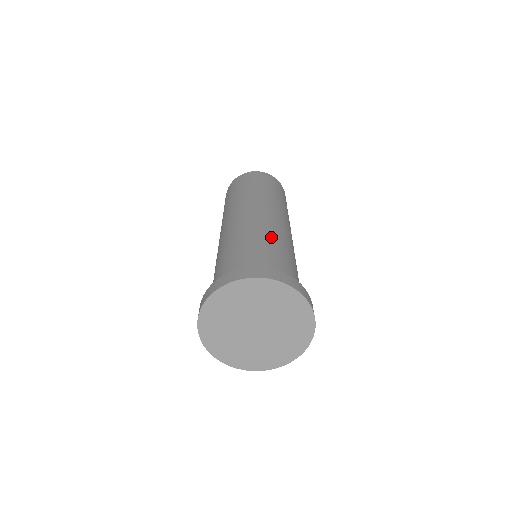
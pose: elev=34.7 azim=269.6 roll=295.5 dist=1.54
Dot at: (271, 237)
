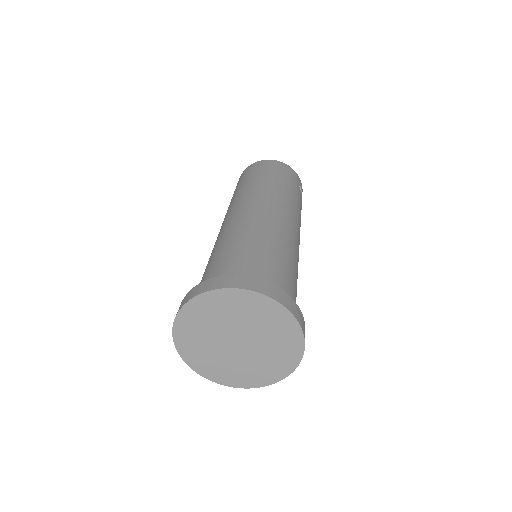
Dot at: (252, 234)
